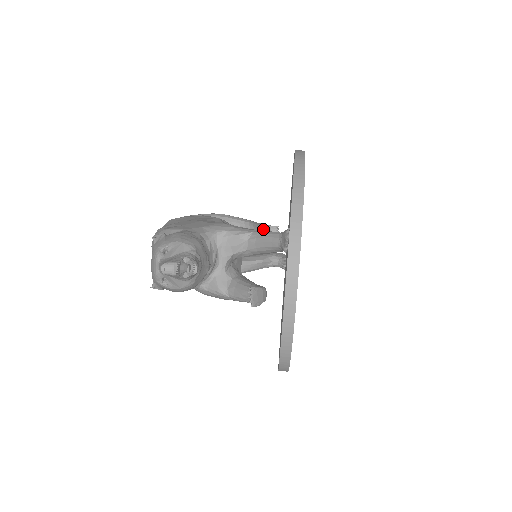
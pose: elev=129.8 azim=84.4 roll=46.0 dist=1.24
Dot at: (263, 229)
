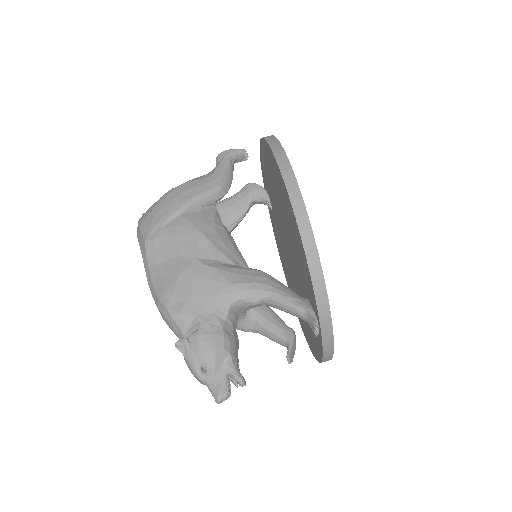
Dot at: (232, 168)
